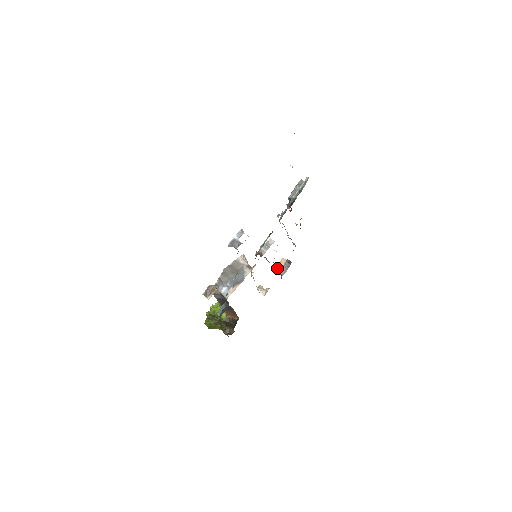
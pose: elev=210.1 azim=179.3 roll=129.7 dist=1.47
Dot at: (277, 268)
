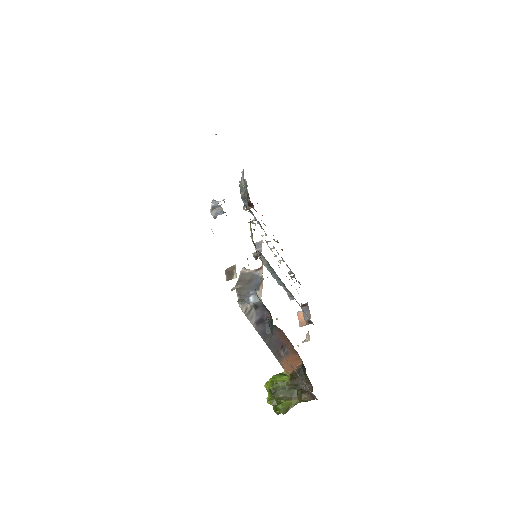
Dot at: (300, 324)
